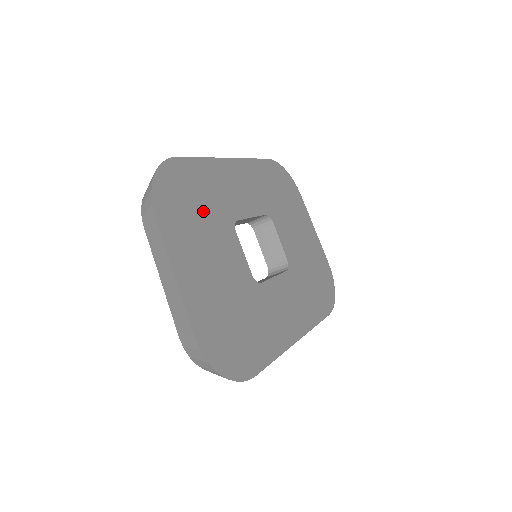
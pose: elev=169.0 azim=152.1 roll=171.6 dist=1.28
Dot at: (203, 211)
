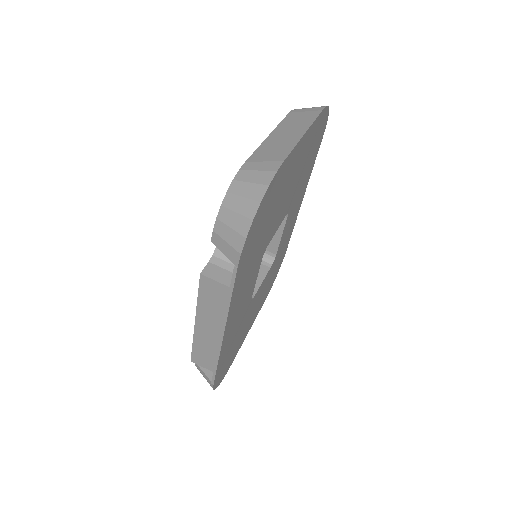
Dot at: (304, 170)
